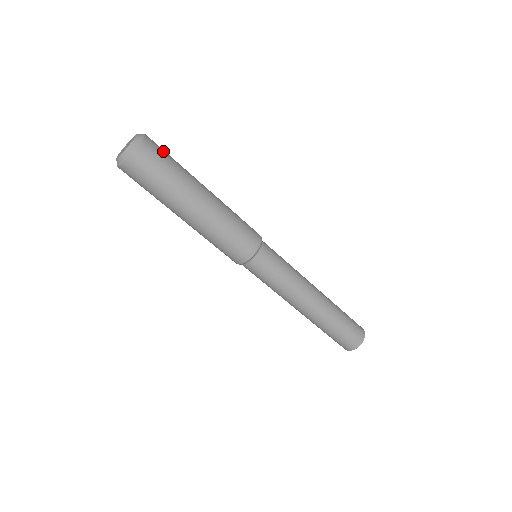
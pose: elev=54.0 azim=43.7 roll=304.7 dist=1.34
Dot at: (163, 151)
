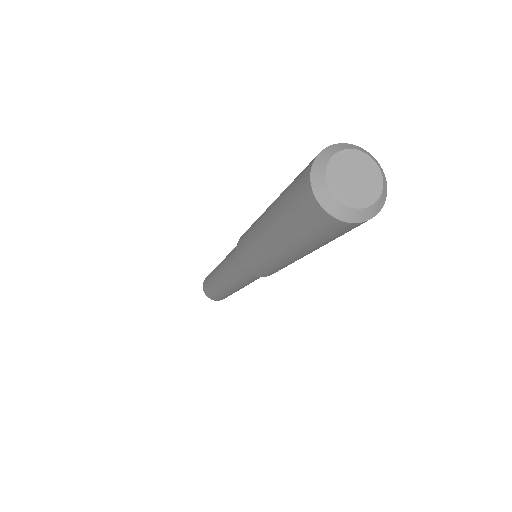
Dot at: occluded
